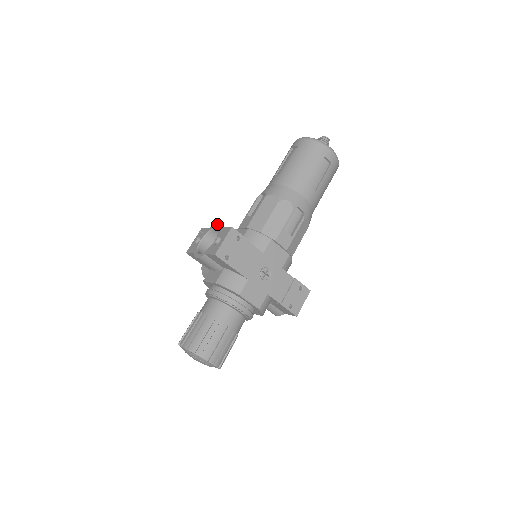
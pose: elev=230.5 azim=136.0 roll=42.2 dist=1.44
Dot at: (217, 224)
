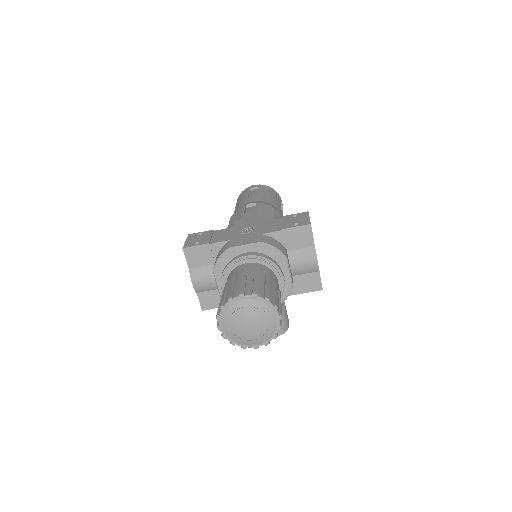
Dot at: occluded
